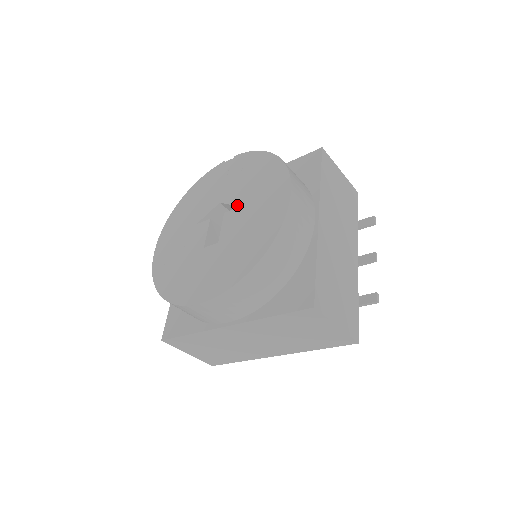
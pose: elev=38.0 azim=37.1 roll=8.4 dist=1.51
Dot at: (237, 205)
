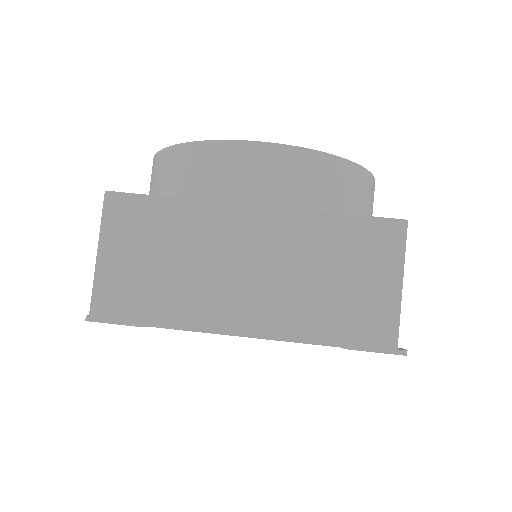
Dot at: occluded
